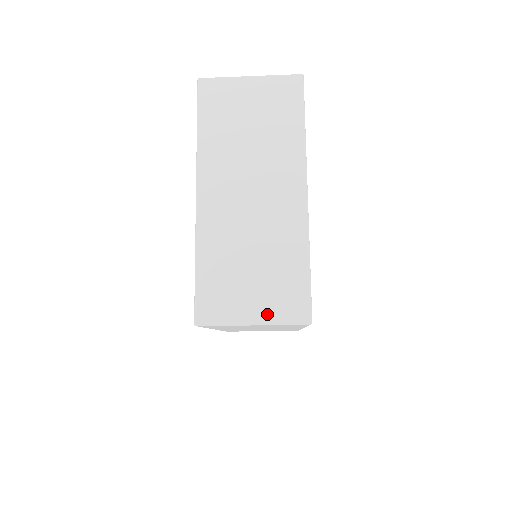
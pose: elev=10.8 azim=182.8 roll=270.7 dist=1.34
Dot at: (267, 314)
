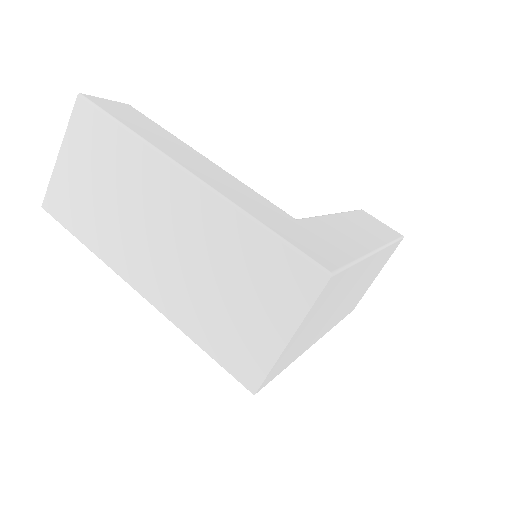
Dot at: (288, 316)
